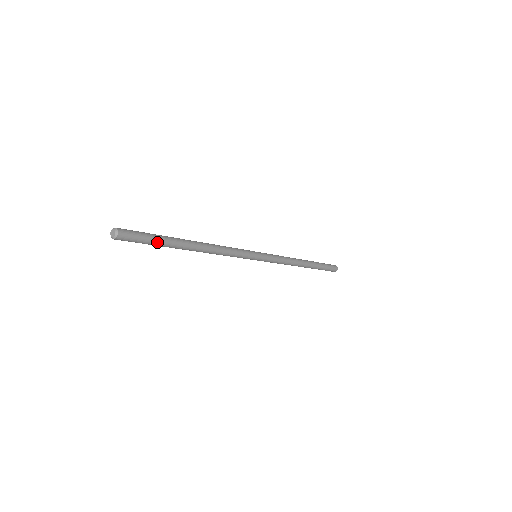
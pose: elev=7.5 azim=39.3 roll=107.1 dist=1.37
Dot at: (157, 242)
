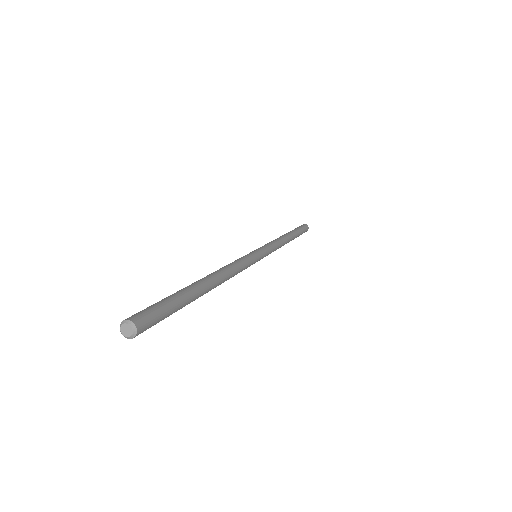
Dot at: (178, 307)
